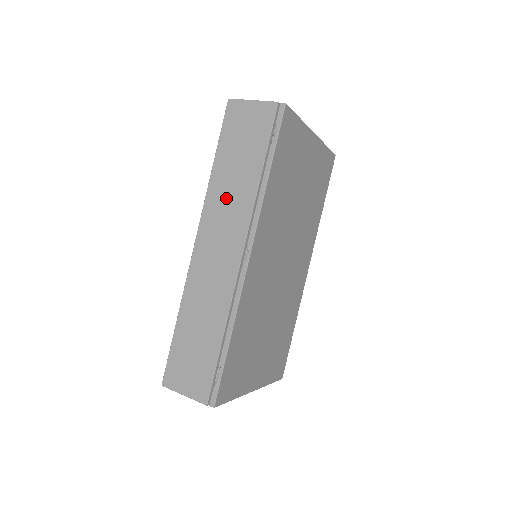
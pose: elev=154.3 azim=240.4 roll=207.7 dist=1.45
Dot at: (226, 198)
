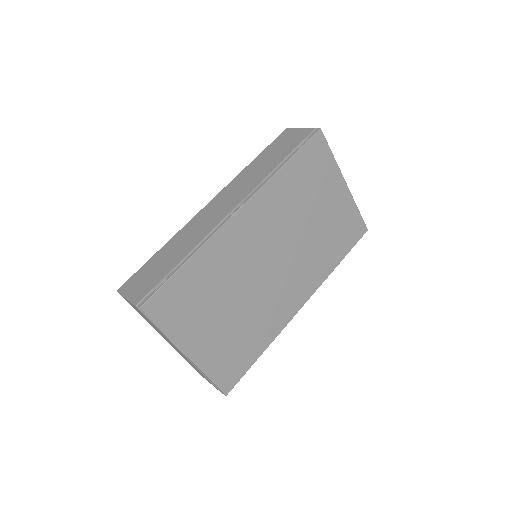
Dot at: (248, 177)
